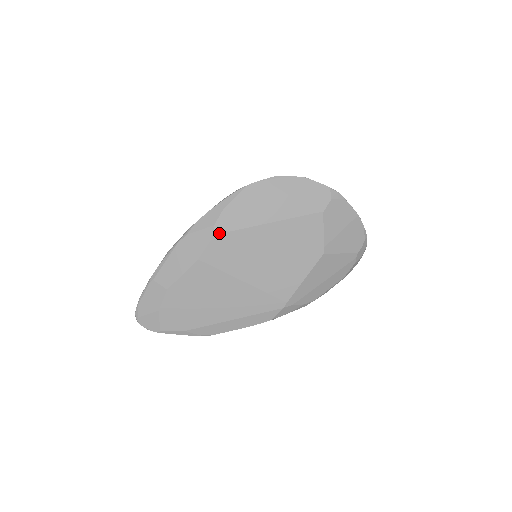
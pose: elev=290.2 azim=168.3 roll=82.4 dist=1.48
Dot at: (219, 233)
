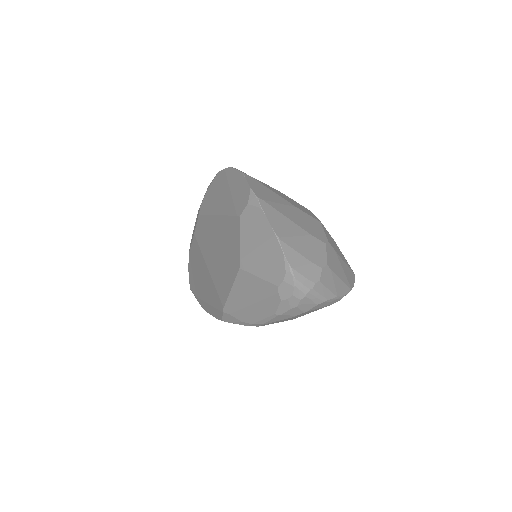
Dot at: (200, 214)
